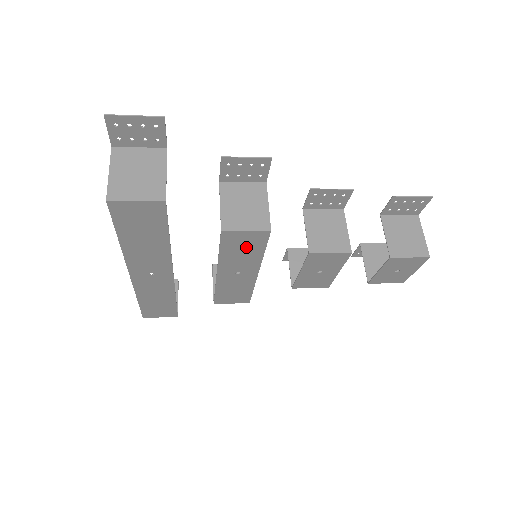
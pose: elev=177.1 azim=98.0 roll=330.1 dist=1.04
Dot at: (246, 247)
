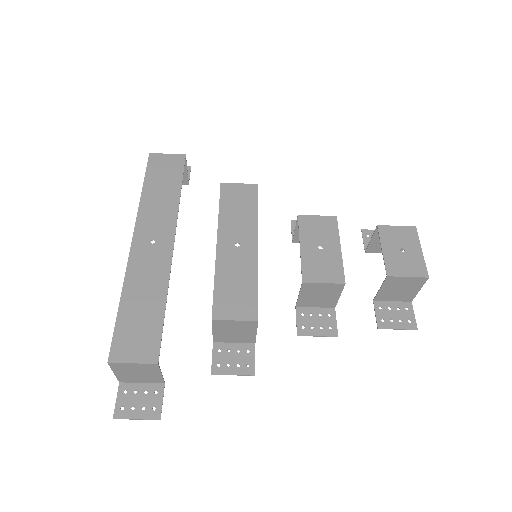
Dot at: (241, 204)
